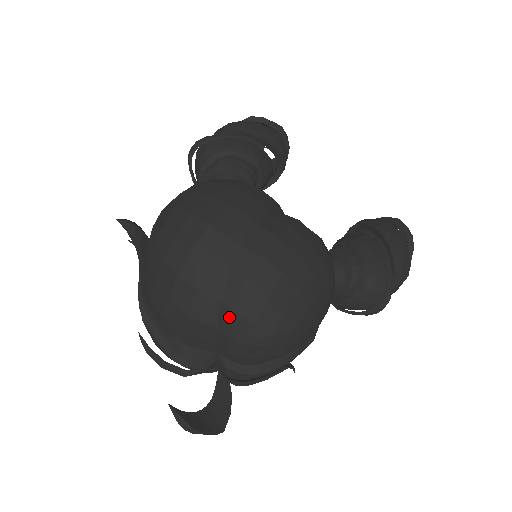
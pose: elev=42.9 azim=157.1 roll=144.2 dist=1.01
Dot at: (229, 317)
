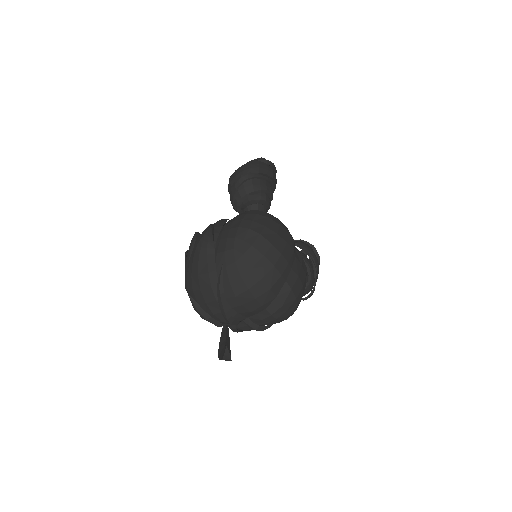
Dot at: (277, 305)
